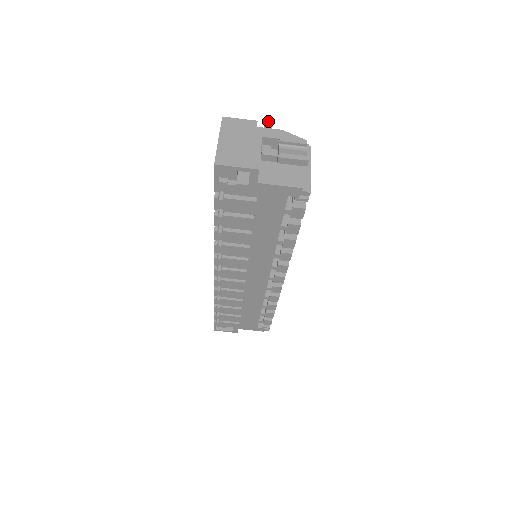
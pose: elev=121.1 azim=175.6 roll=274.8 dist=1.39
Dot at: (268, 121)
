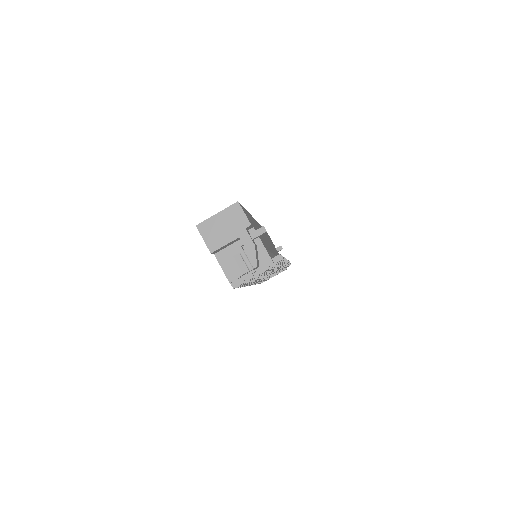
Dot at: occluded
